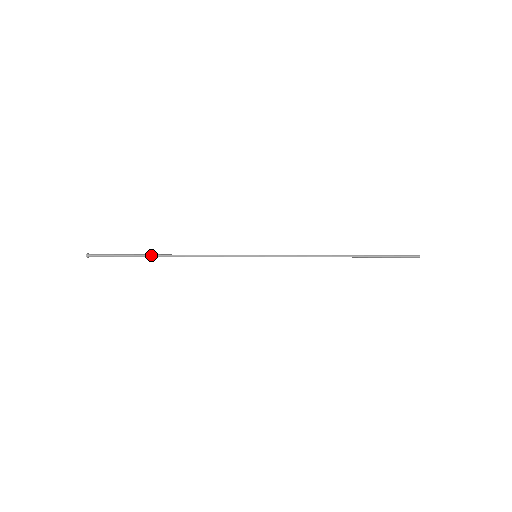
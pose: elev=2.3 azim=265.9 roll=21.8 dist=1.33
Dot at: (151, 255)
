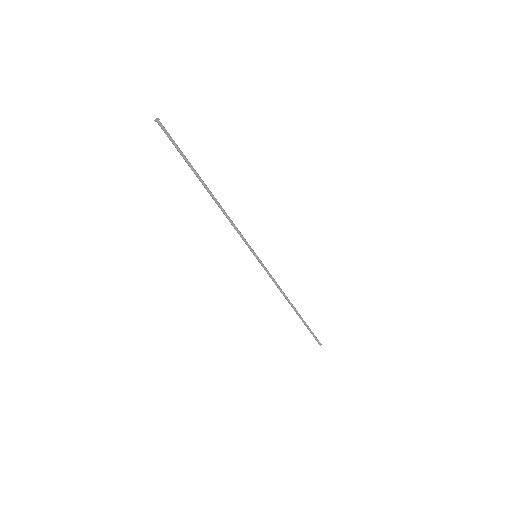
Dot at: occluded
